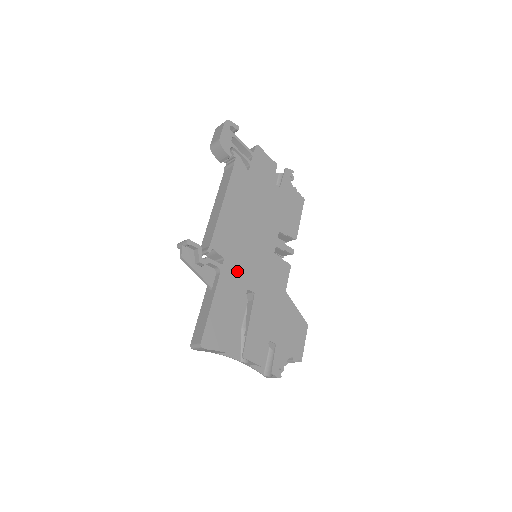
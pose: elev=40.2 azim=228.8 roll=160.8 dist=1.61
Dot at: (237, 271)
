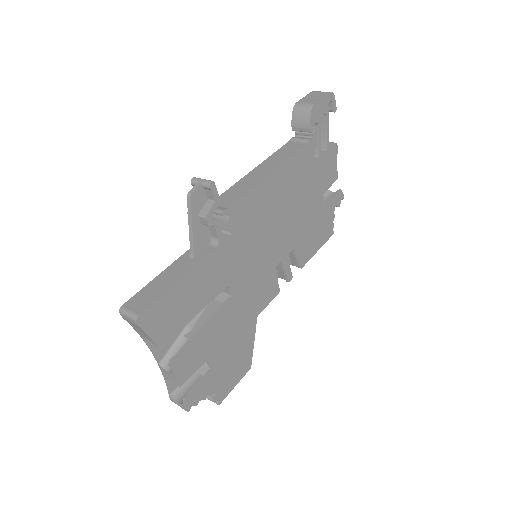
Dot at: (232, 259)
